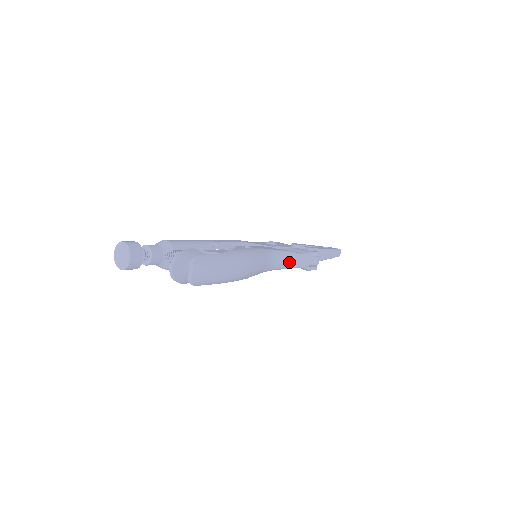
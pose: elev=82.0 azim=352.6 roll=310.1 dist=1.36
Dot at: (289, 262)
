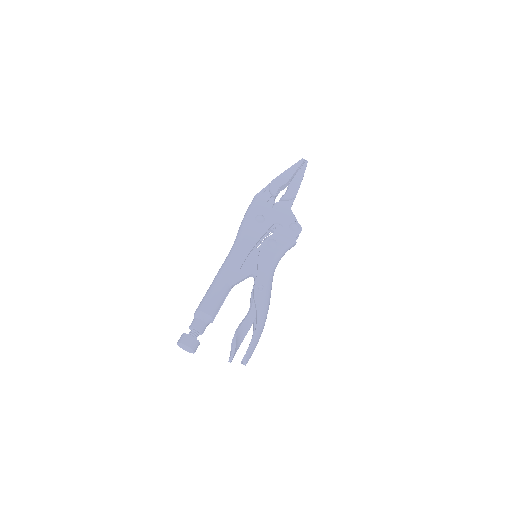
Dot at: occluded
